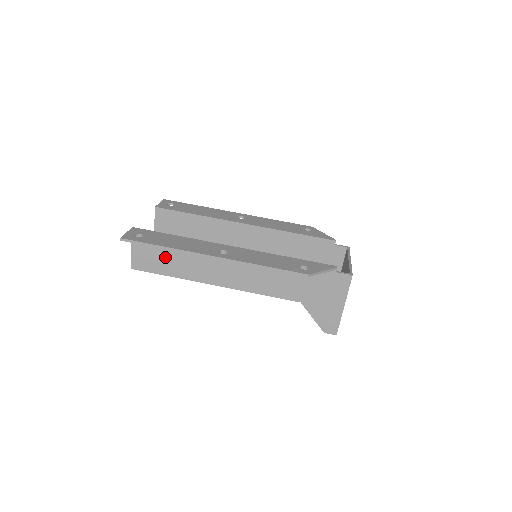
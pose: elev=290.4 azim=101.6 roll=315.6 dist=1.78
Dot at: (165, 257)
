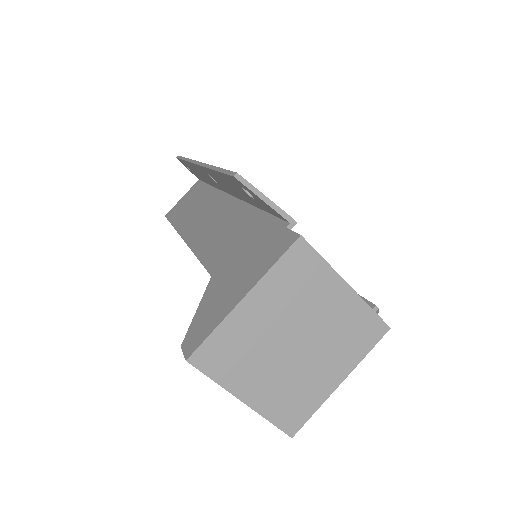
Dot at: (189, 204)
